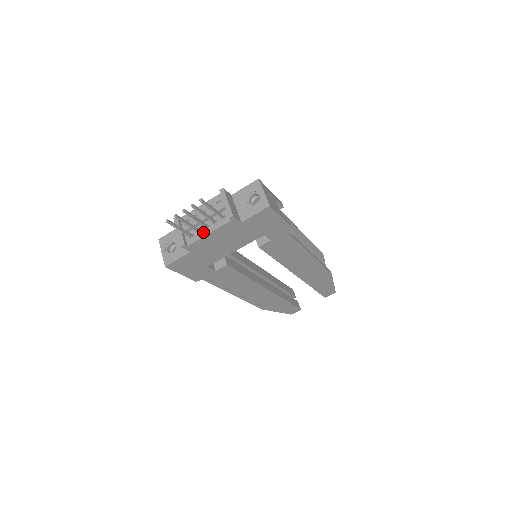
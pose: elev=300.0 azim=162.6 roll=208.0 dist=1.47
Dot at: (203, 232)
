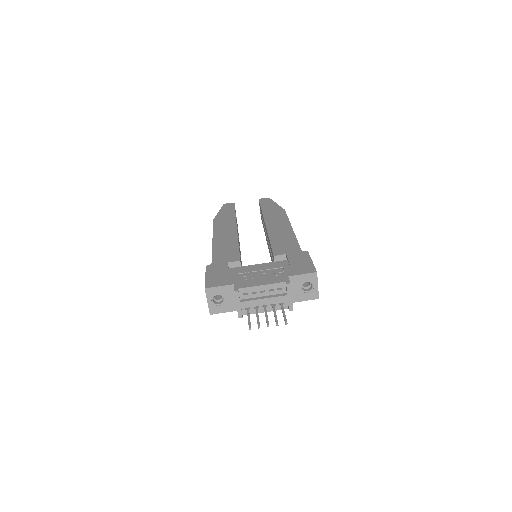
Dot at: (260, 309)
